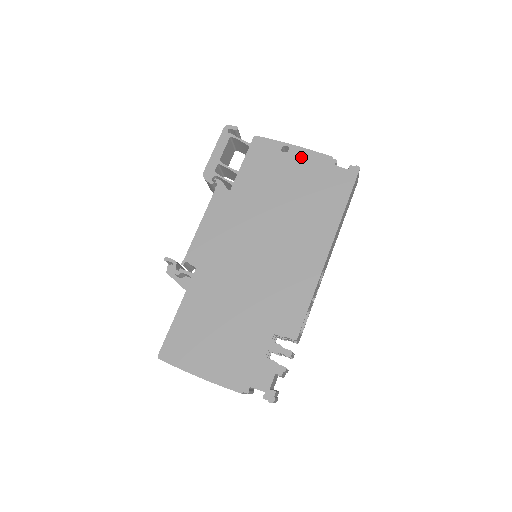
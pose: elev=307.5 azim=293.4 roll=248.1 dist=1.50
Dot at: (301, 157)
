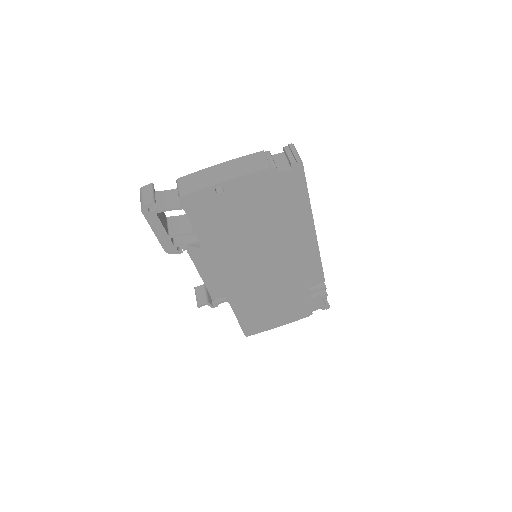
Dot at: (240, 187)
